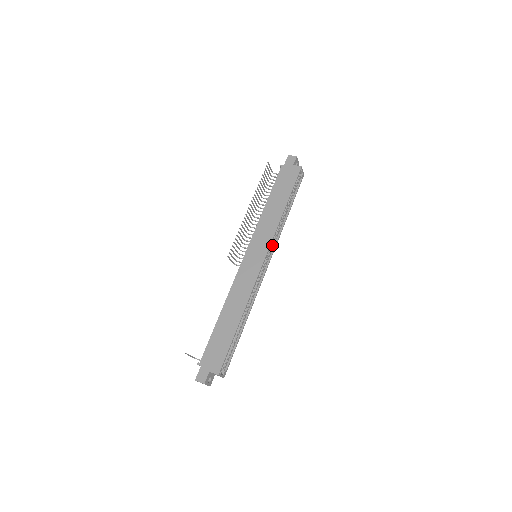
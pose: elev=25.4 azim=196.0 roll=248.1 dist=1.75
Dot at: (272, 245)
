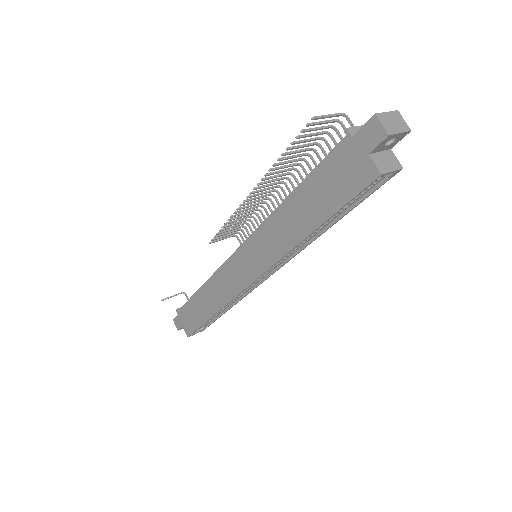
Dot at: occluded
